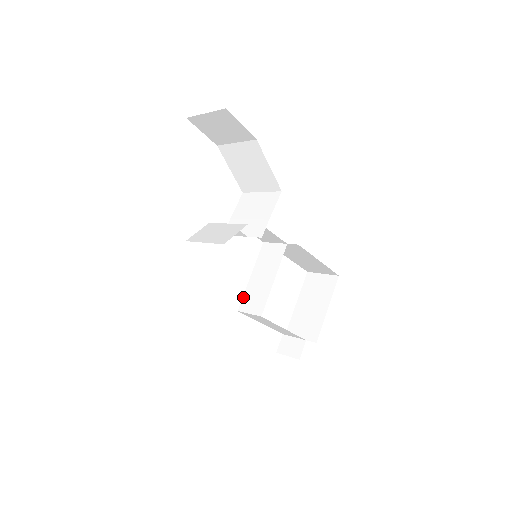
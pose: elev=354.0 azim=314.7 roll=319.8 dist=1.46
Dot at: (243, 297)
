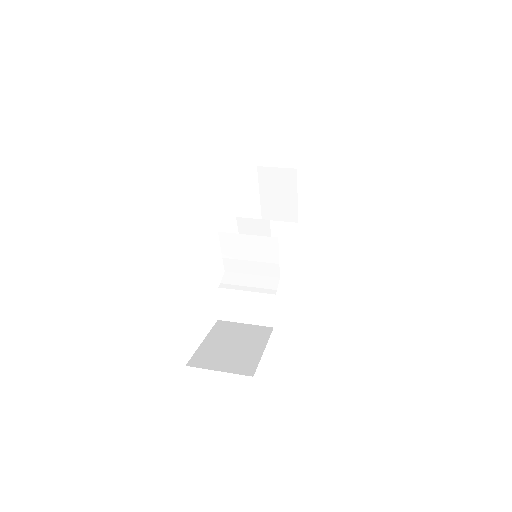
Dot at: occluded
